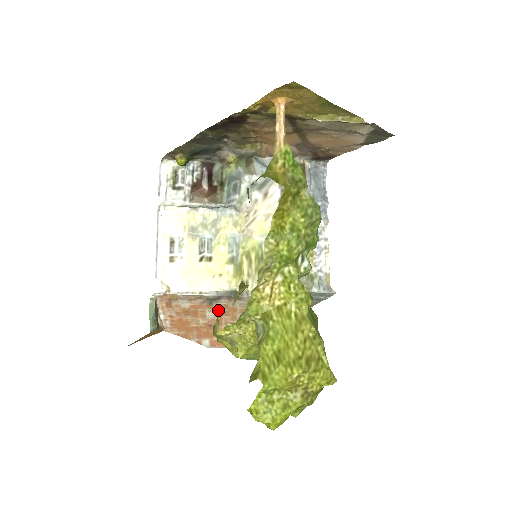
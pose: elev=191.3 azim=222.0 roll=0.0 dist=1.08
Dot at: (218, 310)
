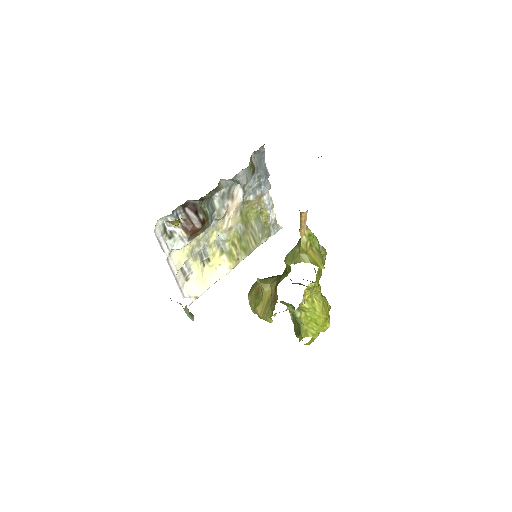
Dot at: occluded
